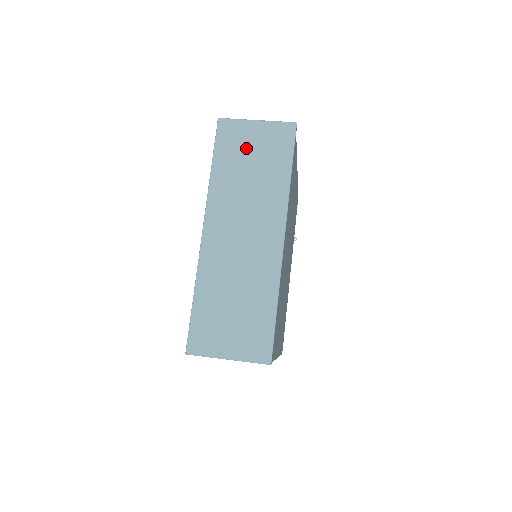
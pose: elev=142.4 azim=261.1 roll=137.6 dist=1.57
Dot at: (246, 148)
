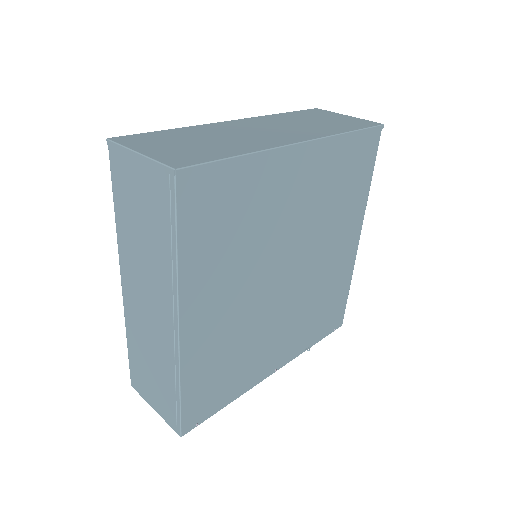
Dot at: (324, 117)
